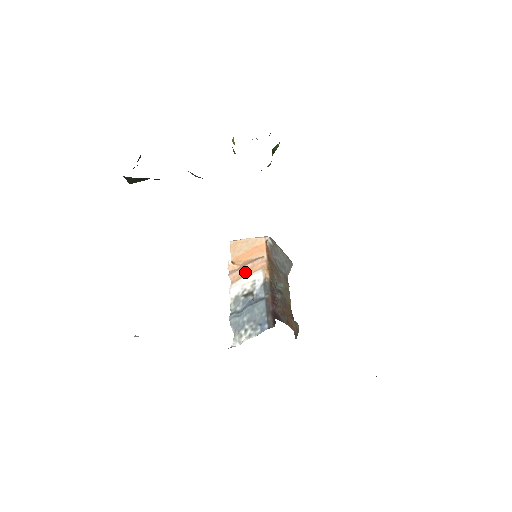
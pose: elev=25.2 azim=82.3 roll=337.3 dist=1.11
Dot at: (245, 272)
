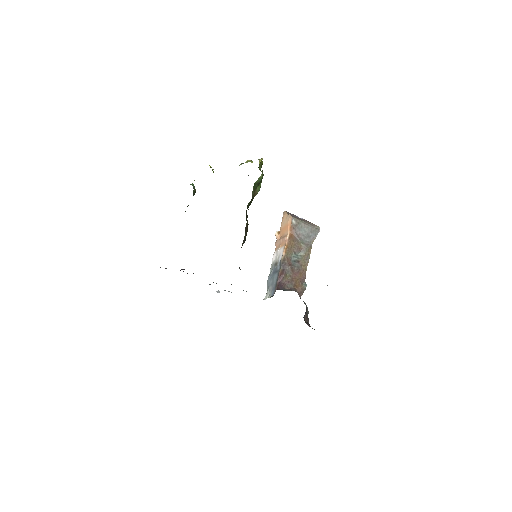
Dot at: (280, 245)
